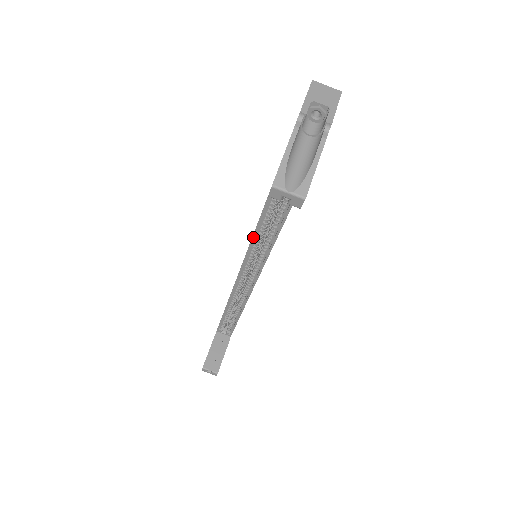
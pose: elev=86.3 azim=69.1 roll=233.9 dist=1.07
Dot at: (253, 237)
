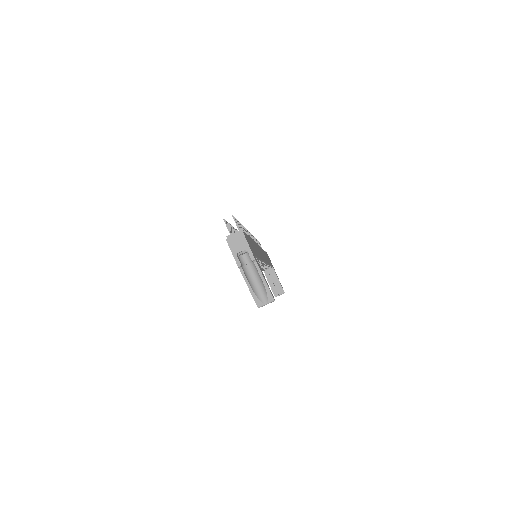
Dot at: occluded
